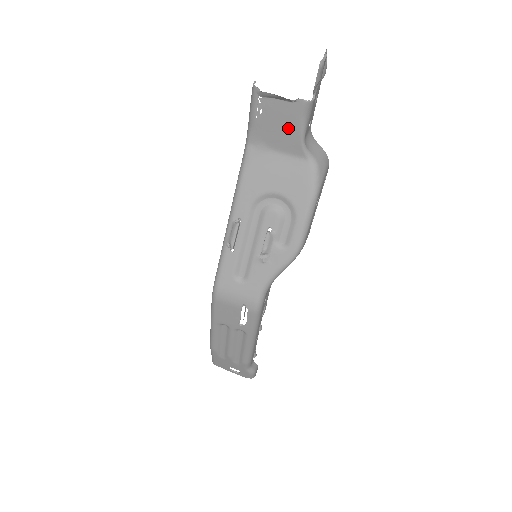
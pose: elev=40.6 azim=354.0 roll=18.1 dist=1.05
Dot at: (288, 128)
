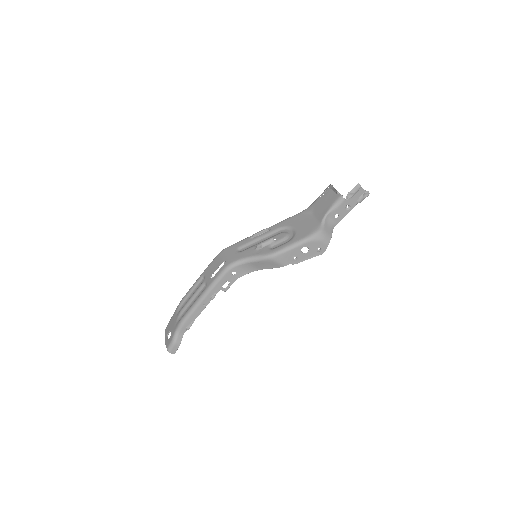
Dot at: (326, 206)
